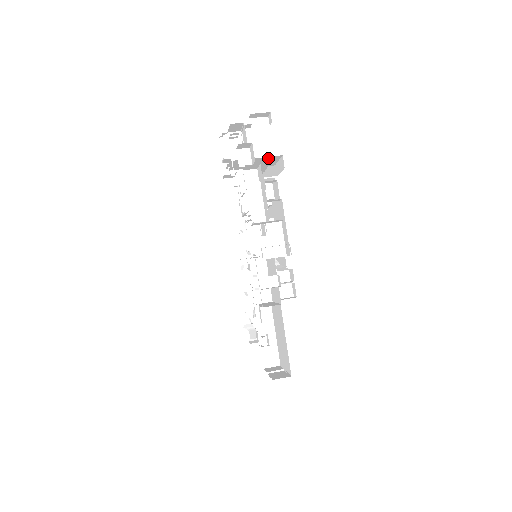
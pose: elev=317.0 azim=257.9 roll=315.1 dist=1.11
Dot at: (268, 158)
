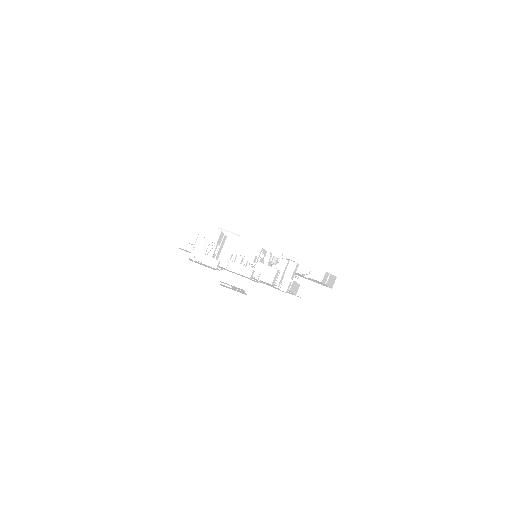
Dot at: occluded
